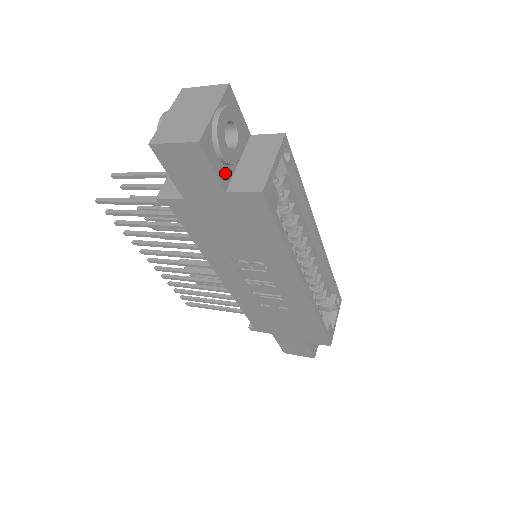
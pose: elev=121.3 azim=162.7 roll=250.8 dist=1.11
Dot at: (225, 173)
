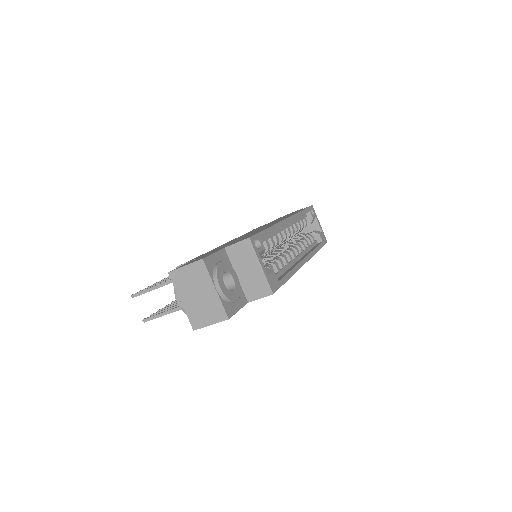
Dot at: (240, 297)
